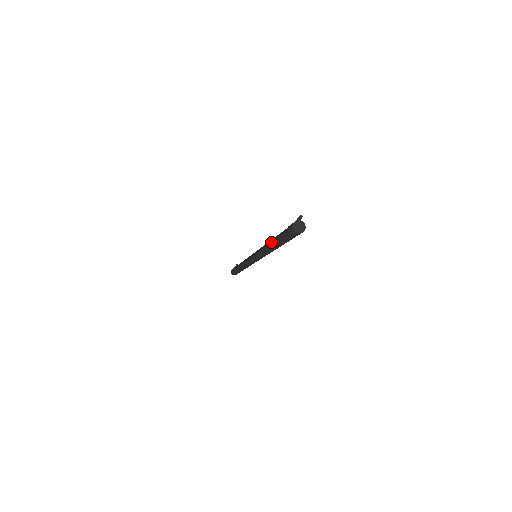
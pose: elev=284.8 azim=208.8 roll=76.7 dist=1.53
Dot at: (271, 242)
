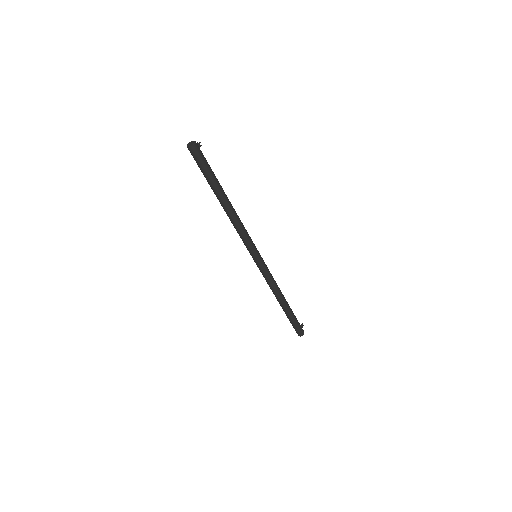
Dot at: occluded
